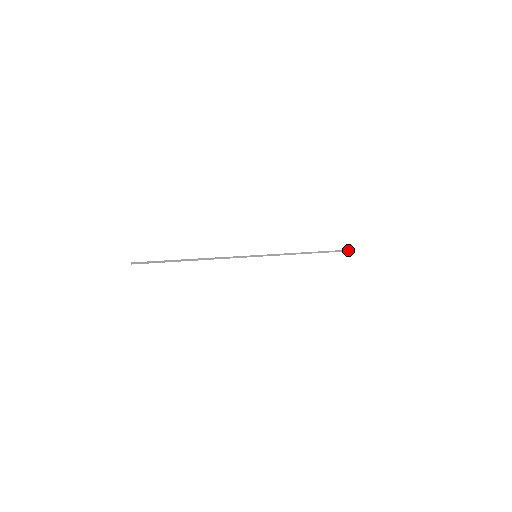
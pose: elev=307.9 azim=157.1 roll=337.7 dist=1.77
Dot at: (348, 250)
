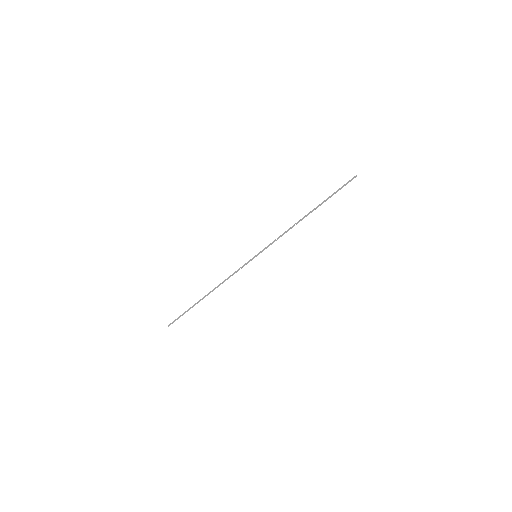
Dot at: (355, 177)
